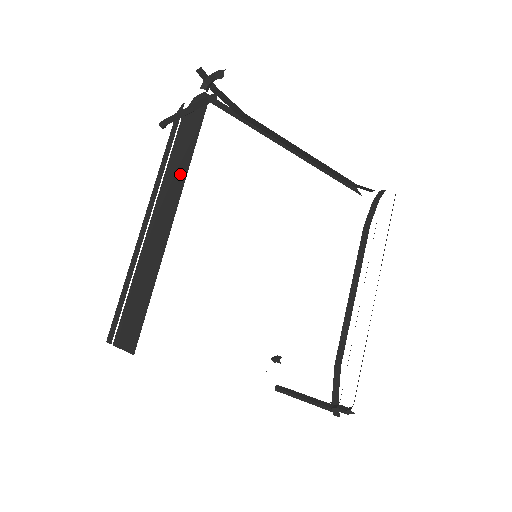
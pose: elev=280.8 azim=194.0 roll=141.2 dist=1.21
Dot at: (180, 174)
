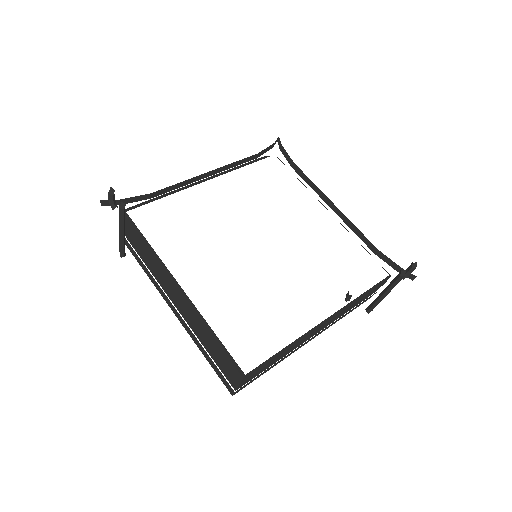
Dot at: (157, 262)
